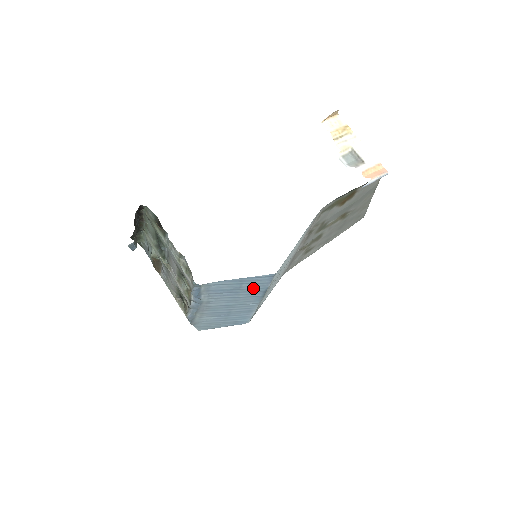
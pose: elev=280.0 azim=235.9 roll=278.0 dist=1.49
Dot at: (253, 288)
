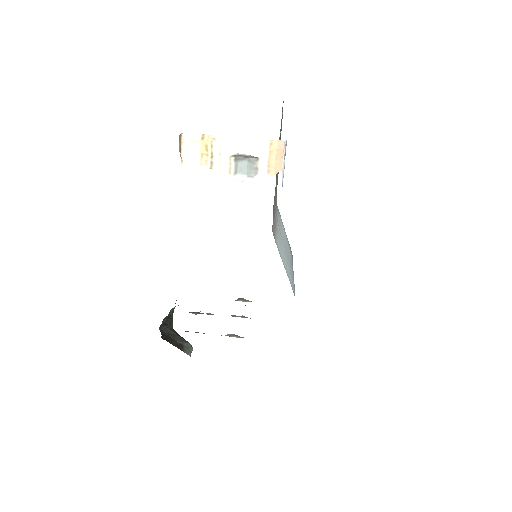
Dot at: occluded
